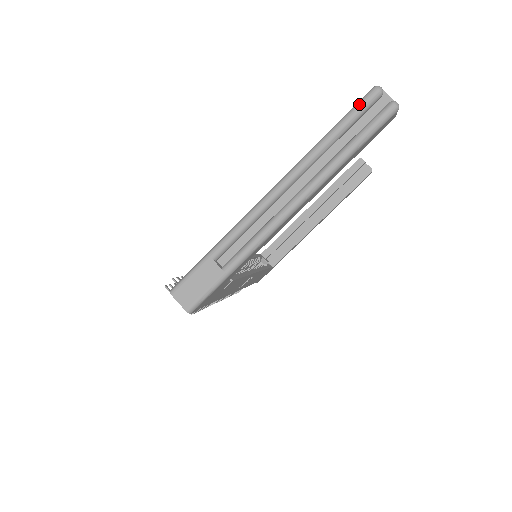
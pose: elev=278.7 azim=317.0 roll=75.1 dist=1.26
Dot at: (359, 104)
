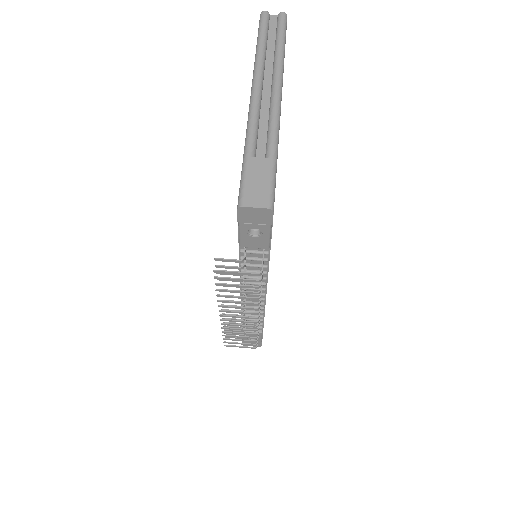
Dot at: (261, 22)
